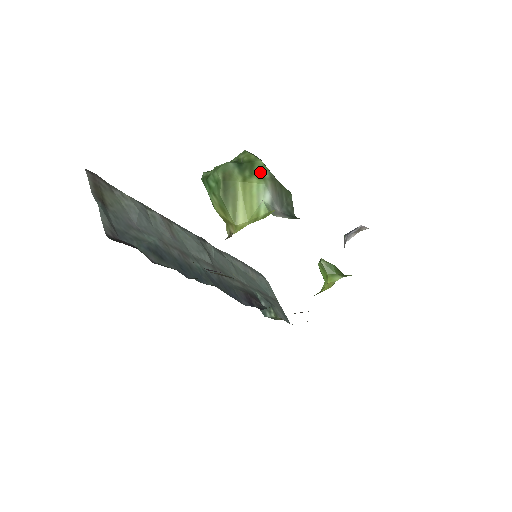
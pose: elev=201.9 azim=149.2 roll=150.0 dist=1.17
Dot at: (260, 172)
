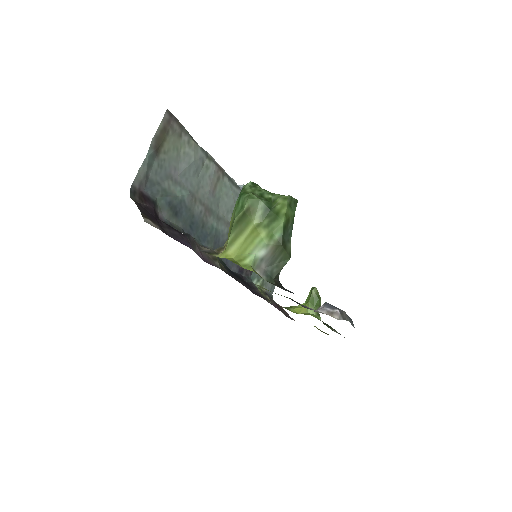
Dot at: (274, 230)
